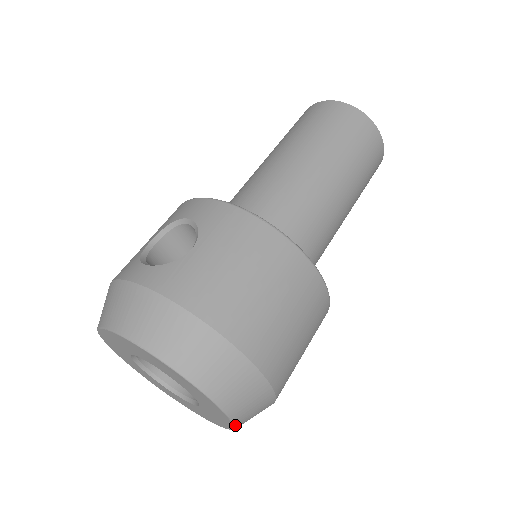
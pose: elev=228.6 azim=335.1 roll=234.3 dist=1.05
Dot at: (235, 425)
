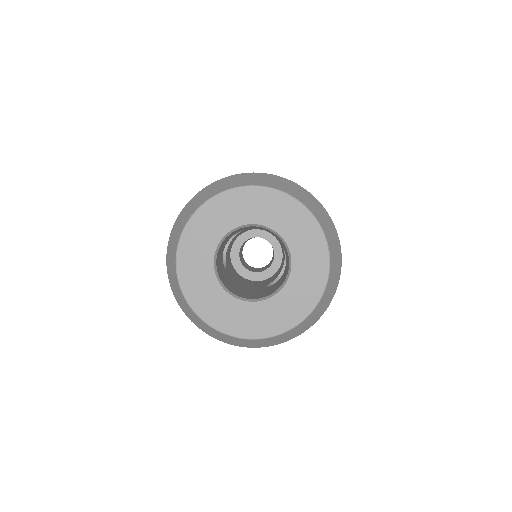
Dot at: (312, 213)
